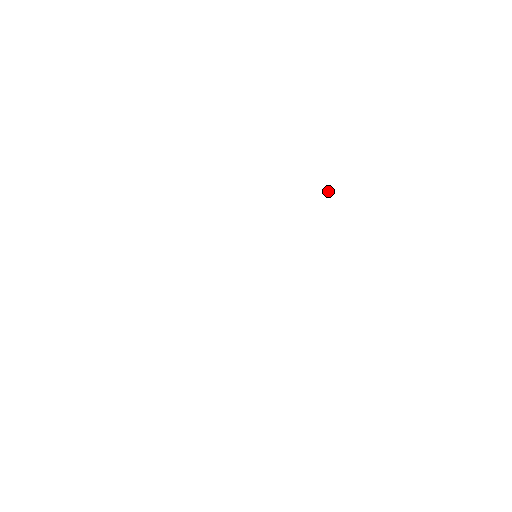
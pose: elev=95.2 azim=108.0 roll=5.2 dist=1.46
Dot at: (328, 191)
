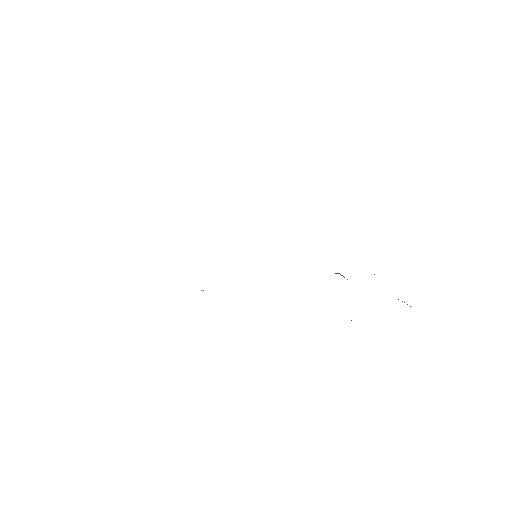
Dot at: occluded
